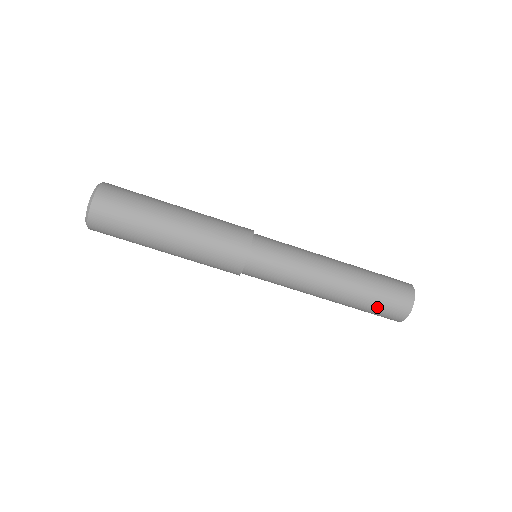
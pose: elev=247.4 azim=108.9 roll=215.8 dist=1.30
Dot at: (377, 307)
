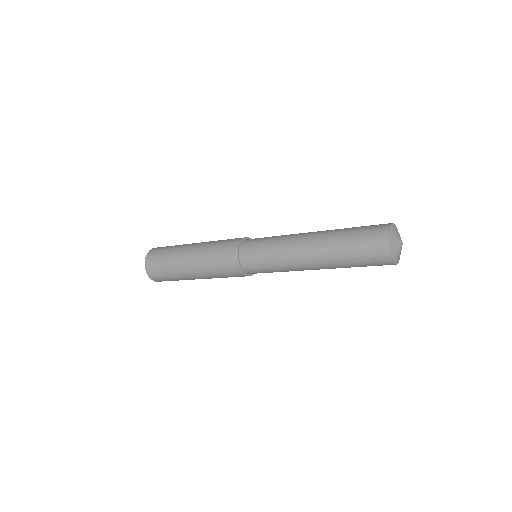
Dot at: (362, 266)
